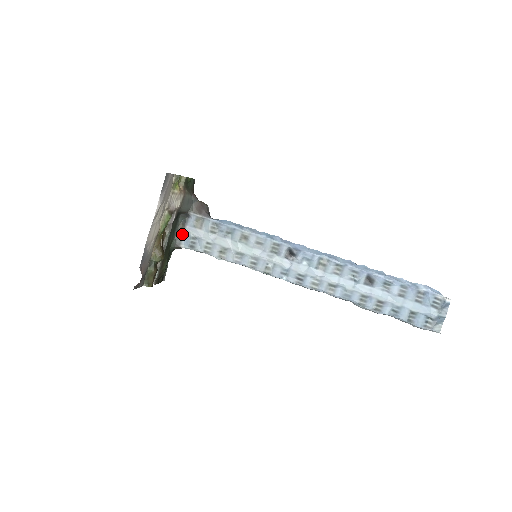
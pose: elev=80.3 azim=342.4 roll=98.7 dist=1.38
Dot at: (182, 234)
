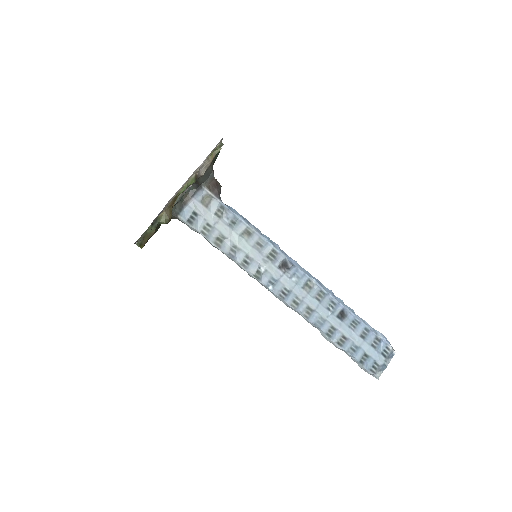
Dot at: (184, 204)
